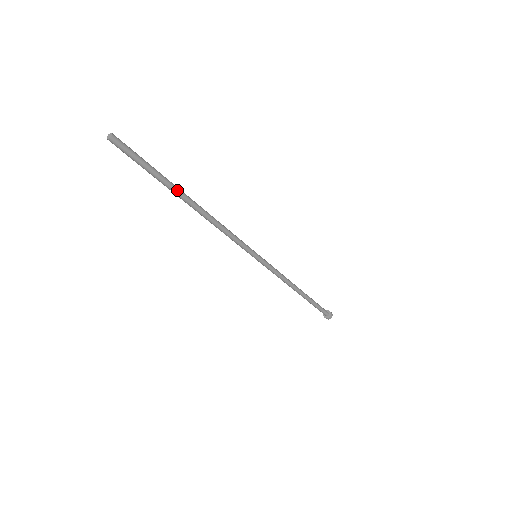
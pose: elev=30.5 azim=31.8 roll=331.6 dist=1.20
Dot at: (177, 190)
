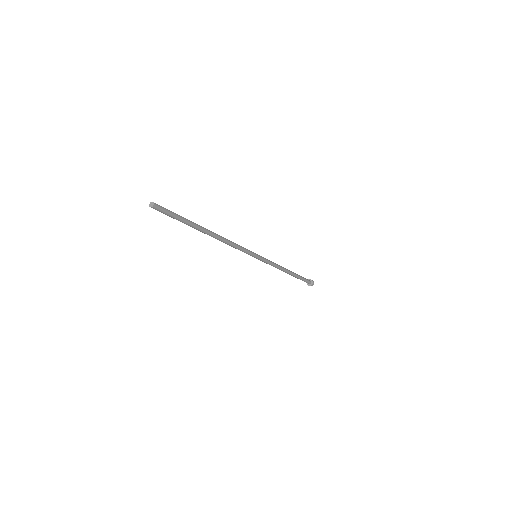
Dot at: (199, 226)
